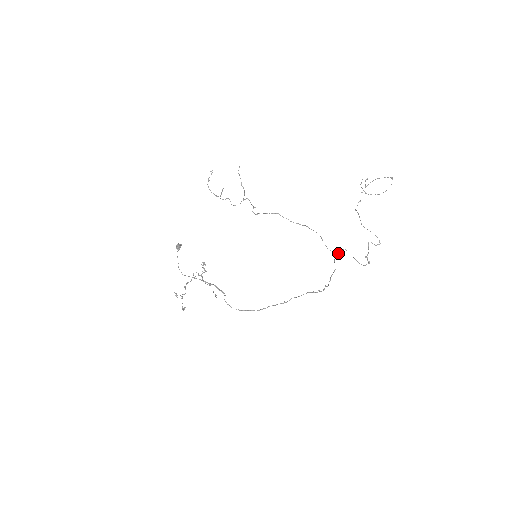
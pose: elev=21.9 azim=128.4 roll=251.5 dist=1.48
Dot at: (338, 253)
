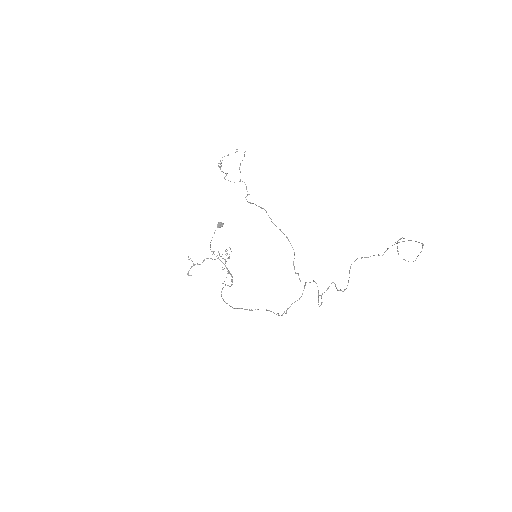
Dot at: (306, 282)
